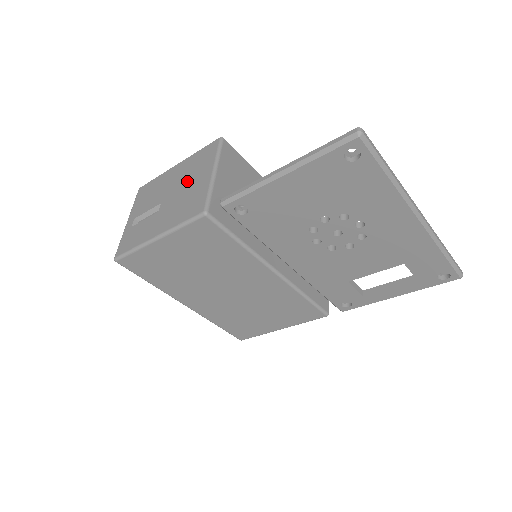
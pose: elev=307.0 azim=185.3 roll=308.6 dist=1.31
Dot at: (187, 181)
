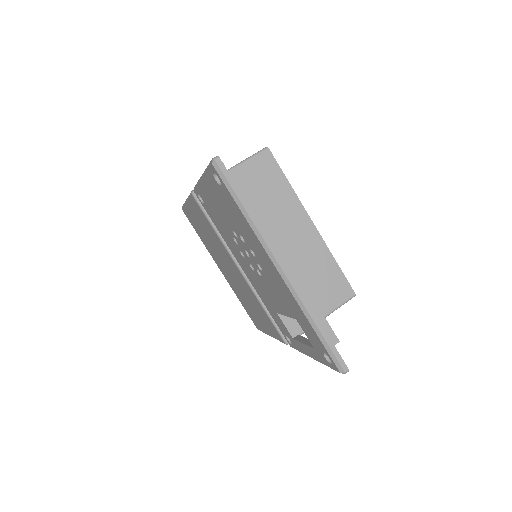
Dot at: occluded
